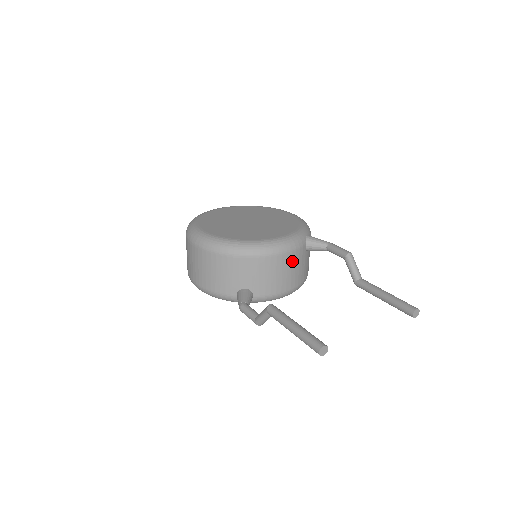
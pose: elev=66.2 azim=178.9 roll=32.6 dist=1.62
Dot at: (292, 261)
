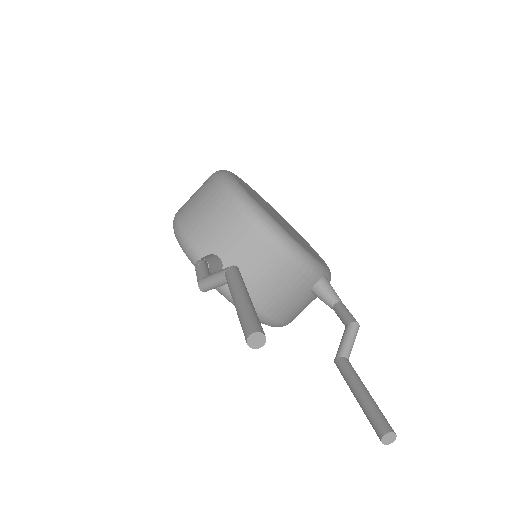
Dot at: (290, 280)
